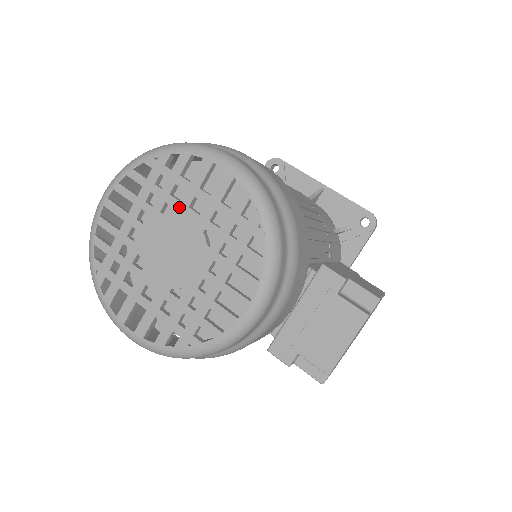
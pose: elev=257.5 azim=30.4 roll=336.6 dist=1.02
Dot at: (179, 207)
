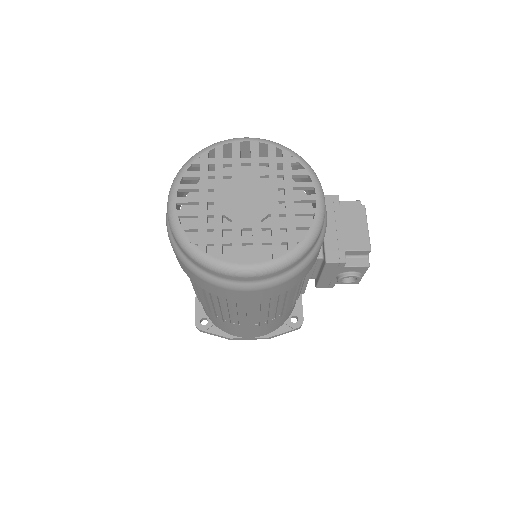
Dot at: (234, 174)
